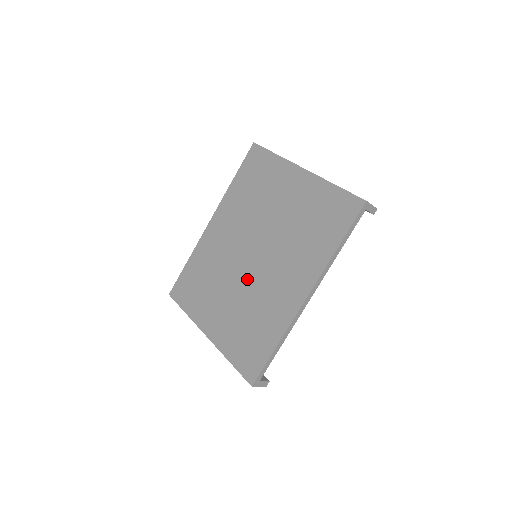
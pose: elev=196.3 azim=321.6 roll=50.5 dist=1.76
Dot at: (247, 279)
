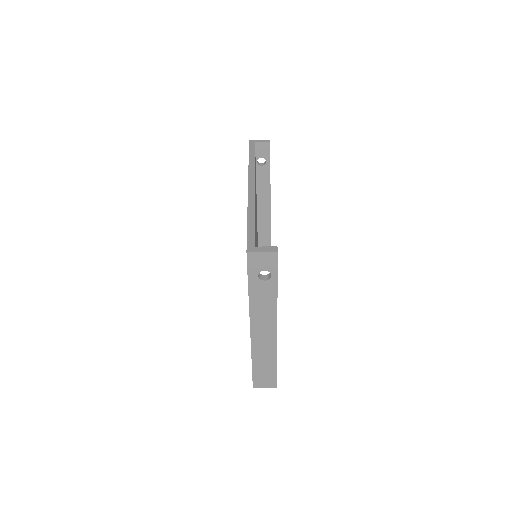
Dot at: occluded
